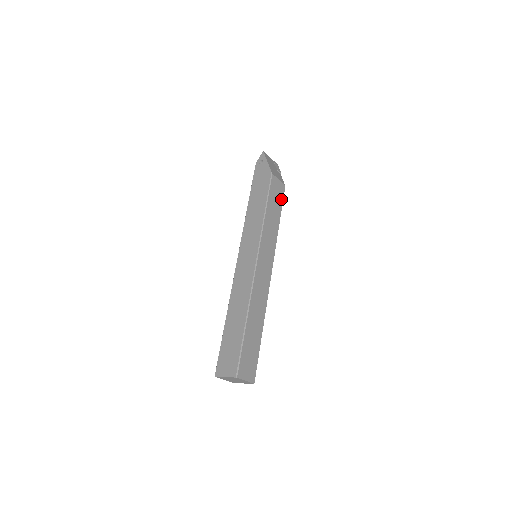
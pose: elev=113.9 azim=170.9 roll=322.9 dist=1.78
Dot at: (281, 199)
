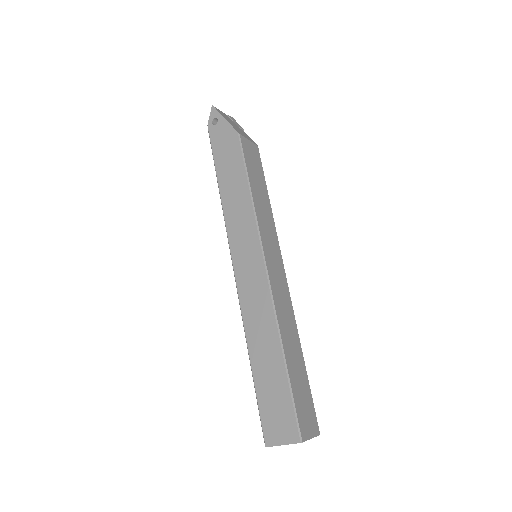
Dot at: (260, 166)
